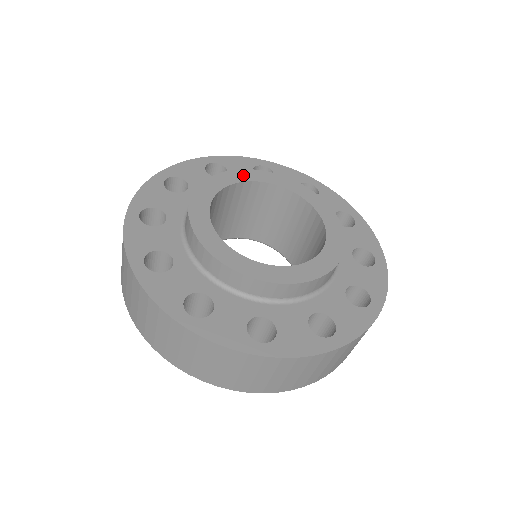
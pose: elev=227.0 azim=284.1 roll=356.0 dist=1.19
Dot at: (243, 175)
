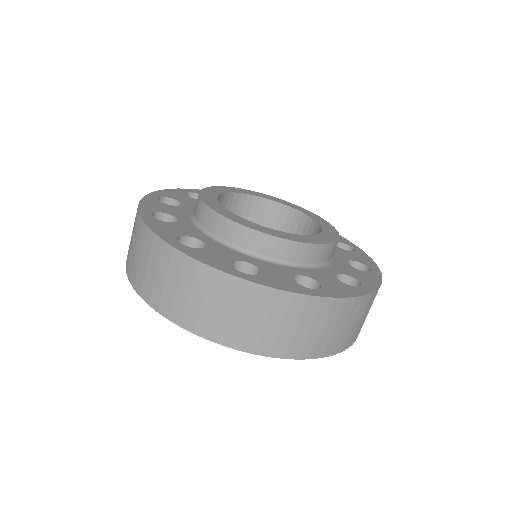
Dot at: (254, 193)
